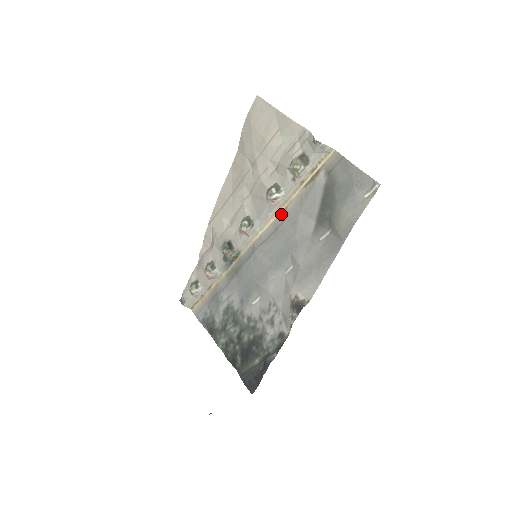
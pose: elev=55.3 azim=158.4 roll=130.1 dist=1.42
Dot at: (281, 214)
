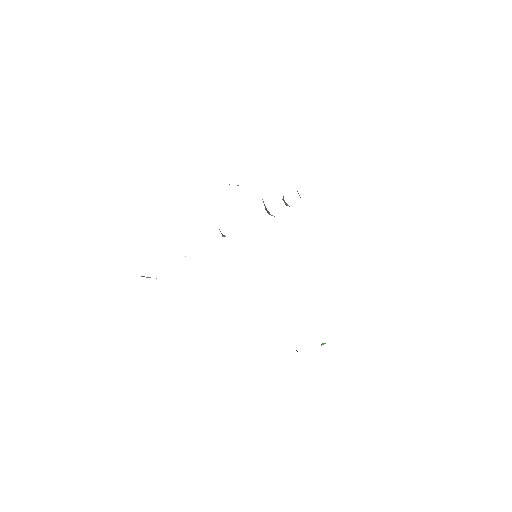
Dot at: occluded
